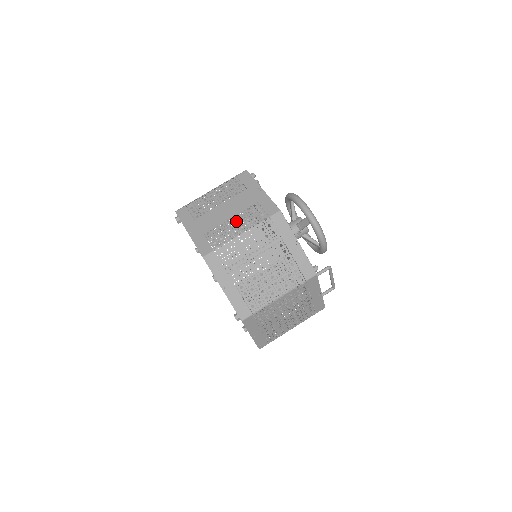
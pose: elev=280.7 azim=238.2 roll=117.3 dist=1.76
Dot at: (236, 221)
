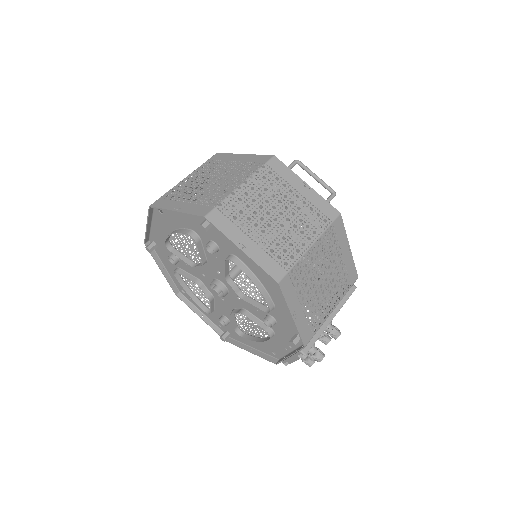
Dot at: occluded
